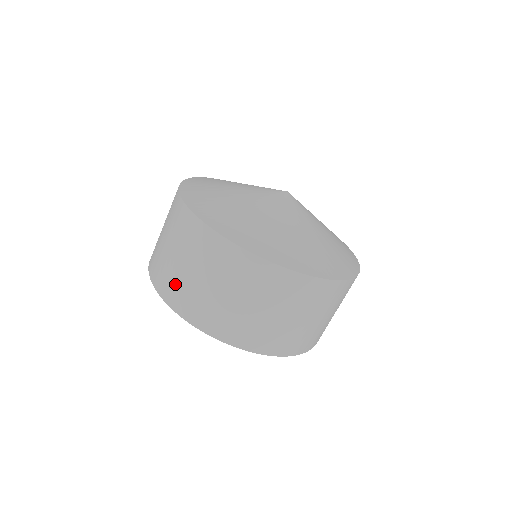
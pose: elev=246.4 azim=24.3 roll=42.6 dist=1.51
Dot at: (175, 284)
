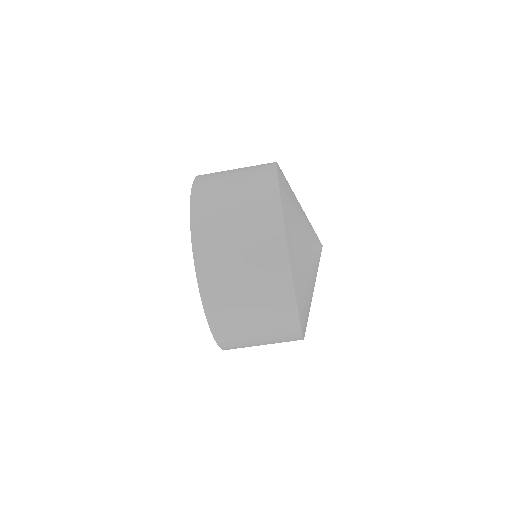
Dot at: (213, 218)
